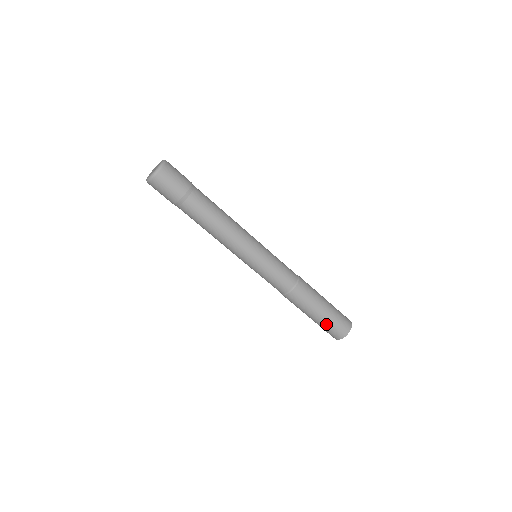
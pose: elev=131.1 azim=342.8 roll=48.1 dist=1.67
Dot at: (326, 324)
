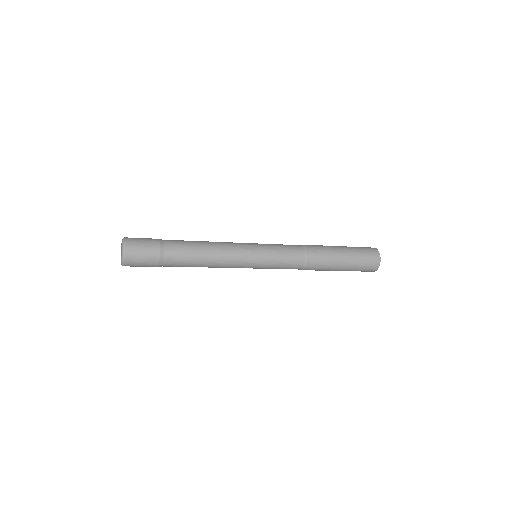
Dot at: (354, 270)
